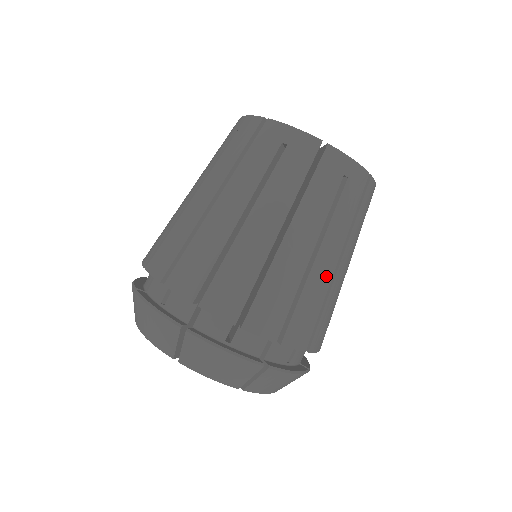
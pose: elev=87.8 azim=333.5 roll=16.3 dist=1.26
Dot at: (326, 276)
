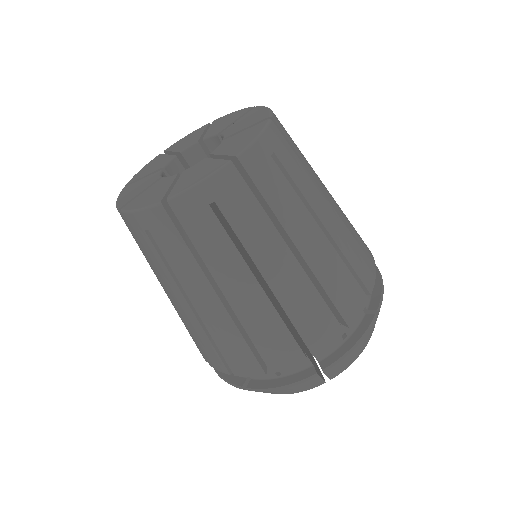
Dot at: (295, 278)
